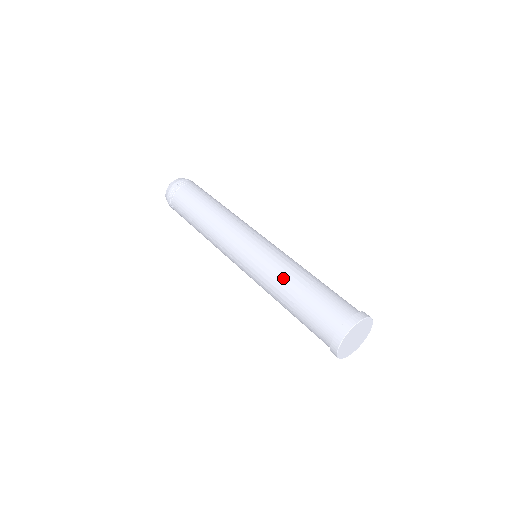
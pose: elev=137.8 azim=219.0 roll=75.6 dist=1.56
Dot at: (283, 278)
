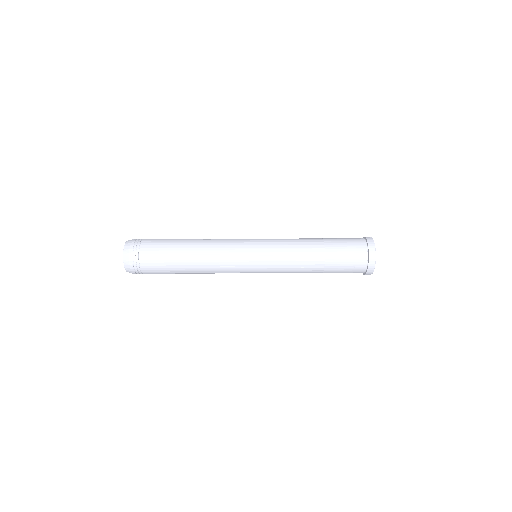
Dot at: (304, 250)
